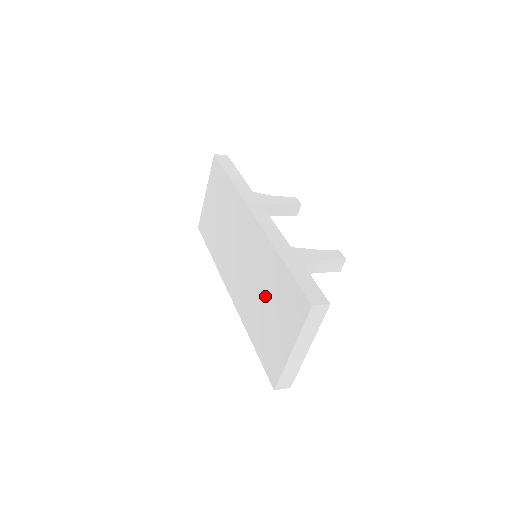
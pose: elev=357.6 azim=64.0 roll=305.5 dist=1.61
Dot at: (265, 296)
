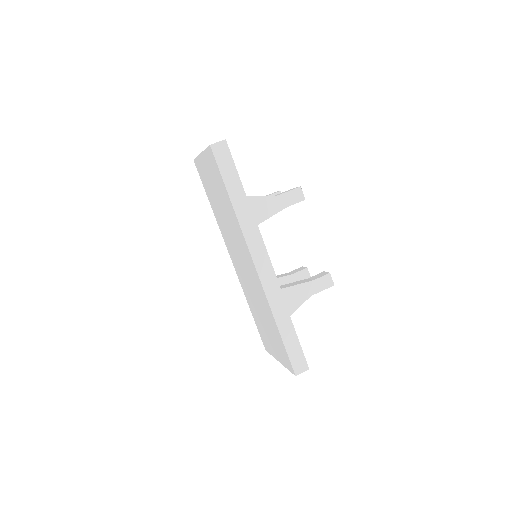
Dot at: (263, 316)
